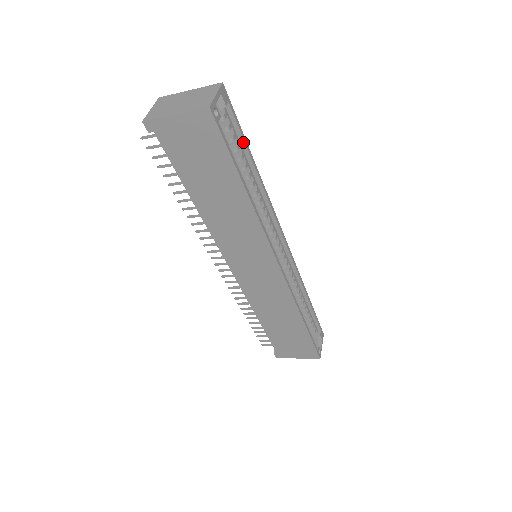
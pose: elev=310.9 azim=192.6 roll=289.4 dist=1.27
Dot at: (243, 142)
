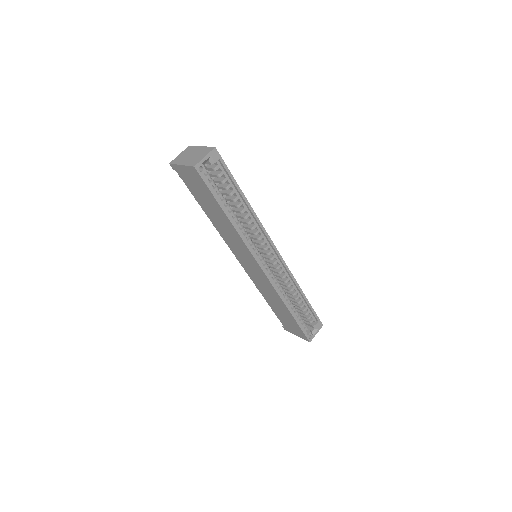
Dot at: (234, 183)
